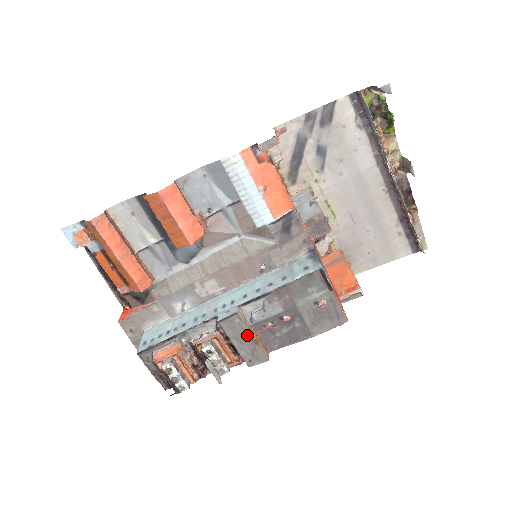
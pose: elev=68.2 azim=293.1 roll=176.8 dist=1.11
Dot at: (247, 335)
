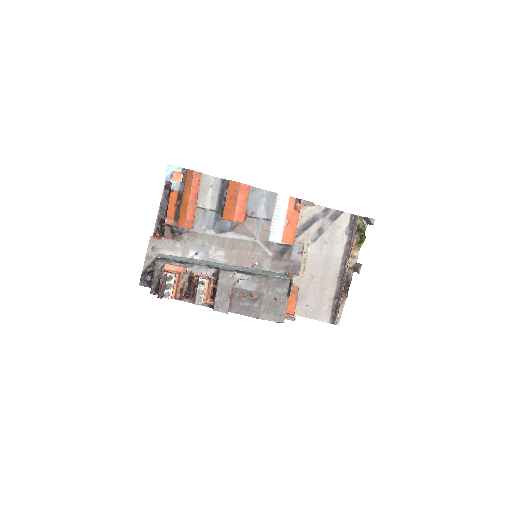
Dot at: (229, 289)
